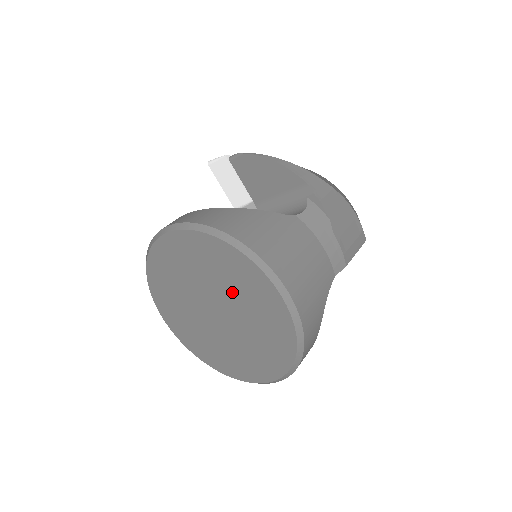
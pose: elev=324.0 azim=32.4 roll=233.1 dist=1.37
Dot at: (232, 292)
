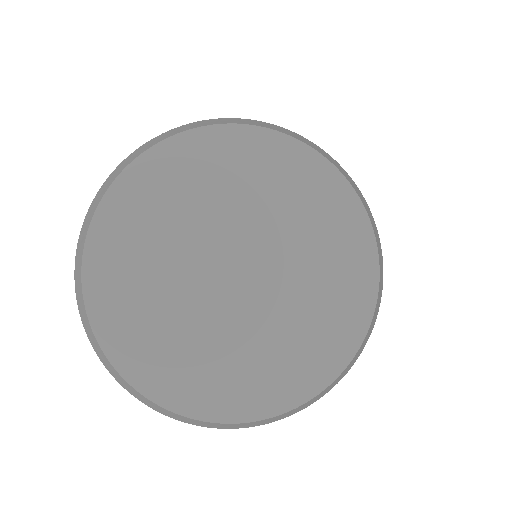
Dot at: (305, 272)
